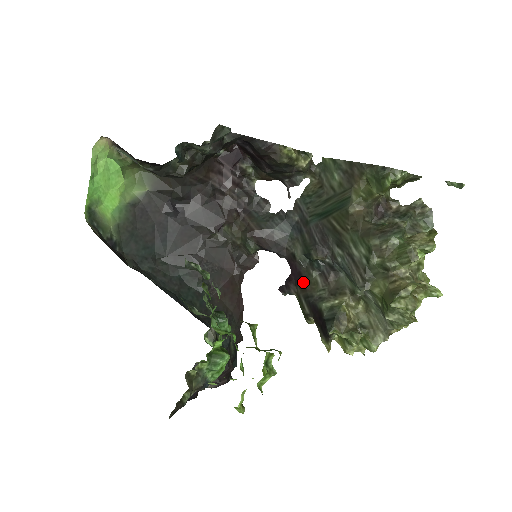
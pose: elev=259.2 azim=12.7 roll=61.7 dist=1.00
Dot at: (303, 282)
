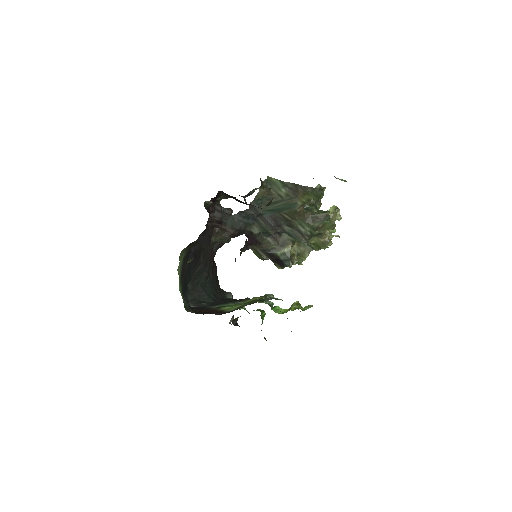
Dot at: (259, 243)
